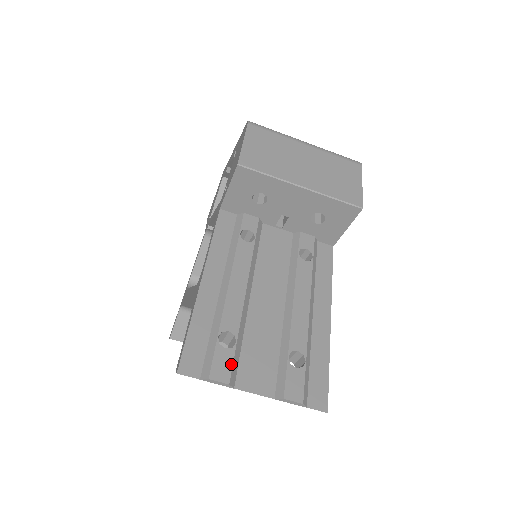
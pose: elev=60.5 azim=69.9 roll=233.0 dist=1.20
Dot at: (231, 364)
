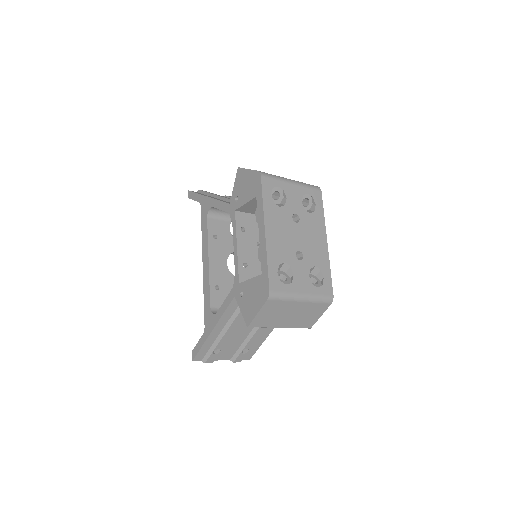
Dot at: occluded
